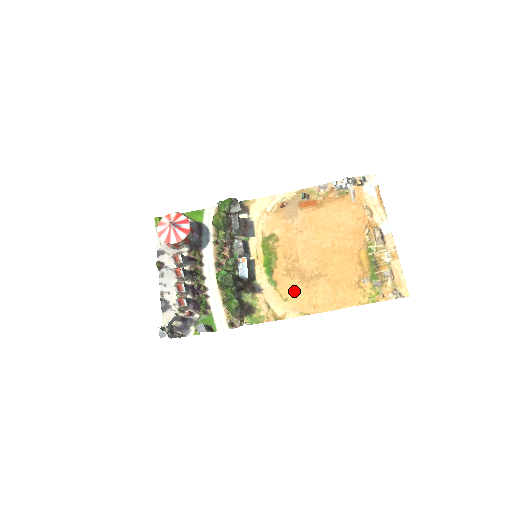
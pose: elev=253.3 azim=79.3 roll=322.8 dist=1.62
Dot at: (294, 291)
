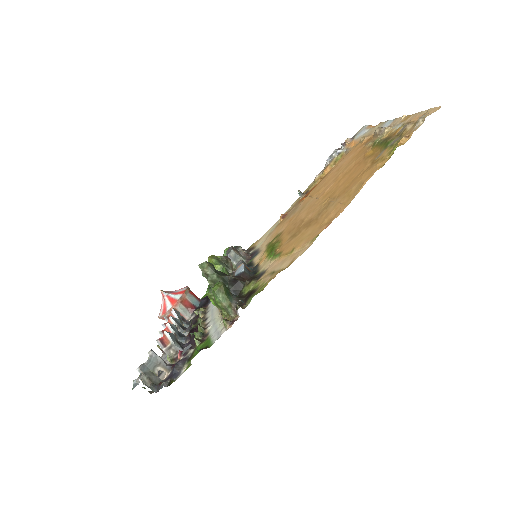
Dot at: (301, 238)
